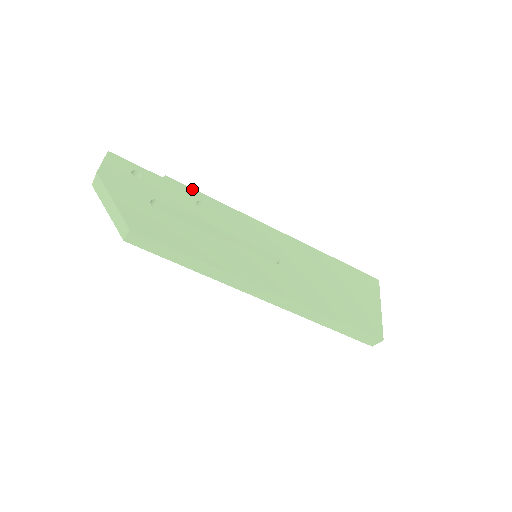
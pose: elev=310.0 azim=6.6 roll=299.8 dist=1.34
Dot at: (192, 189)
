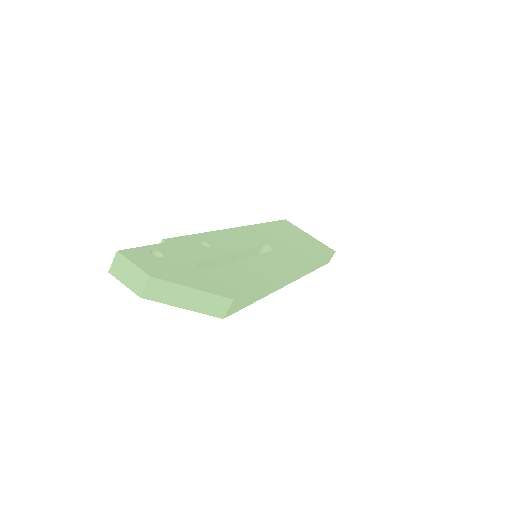
Dot at: (184, 236)
